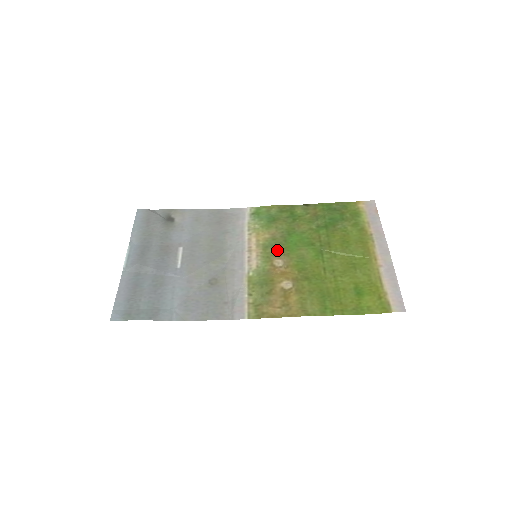
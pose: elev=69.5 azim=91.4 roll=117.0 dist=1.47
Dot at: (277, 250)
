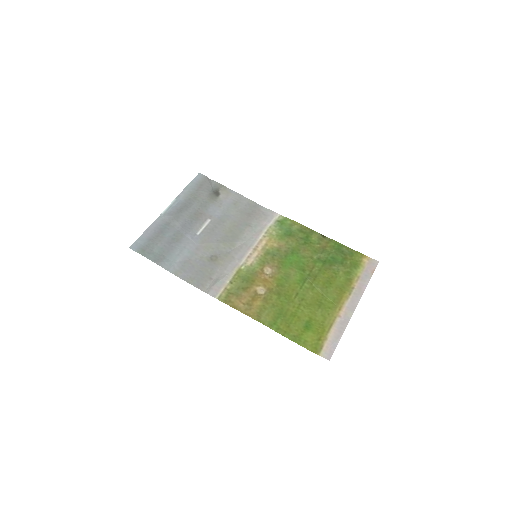
Dot at: (274, 260)
